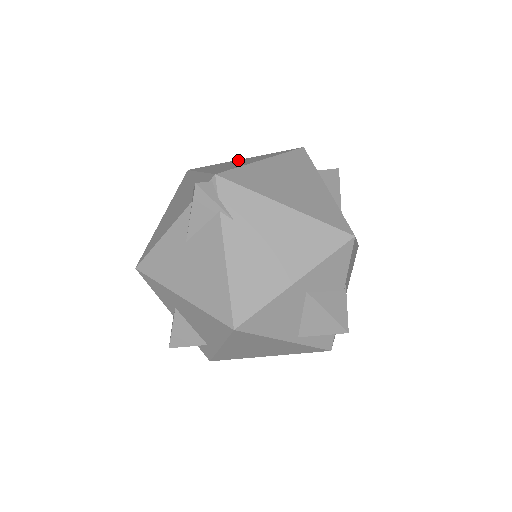
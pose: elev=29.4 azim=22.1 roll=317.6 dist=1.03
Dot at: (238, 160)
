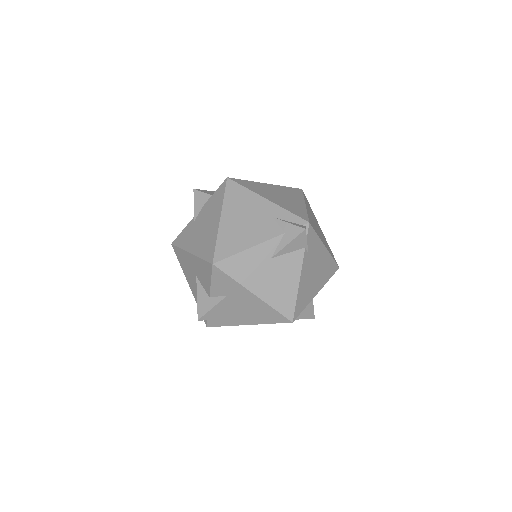
Dot at: (267, 185)
